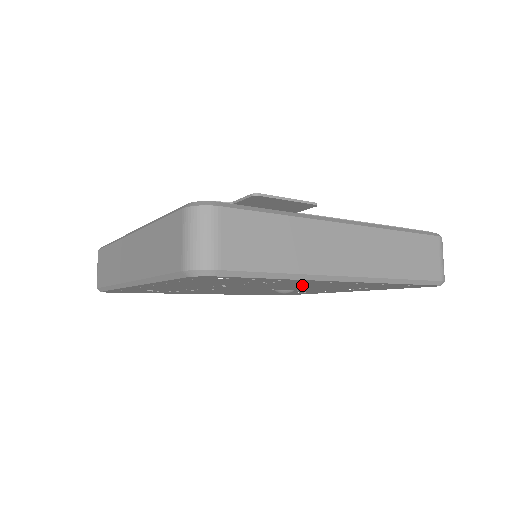
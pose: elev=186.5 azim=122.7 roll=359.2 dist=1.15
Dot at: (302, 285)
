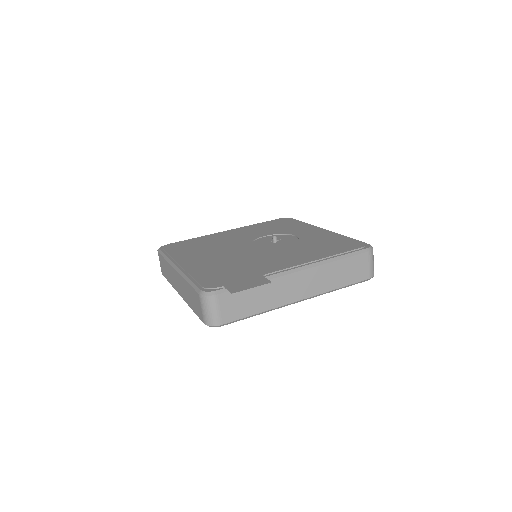
Dot at: occluded
